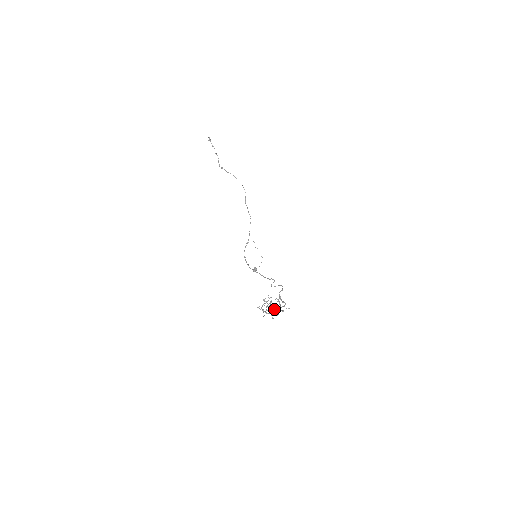
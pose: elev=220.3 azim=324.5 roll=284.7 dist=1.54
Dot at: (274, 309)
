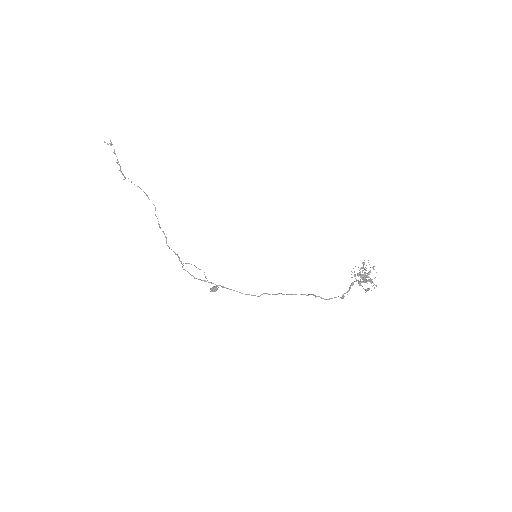
Dot at: (365, 281)
